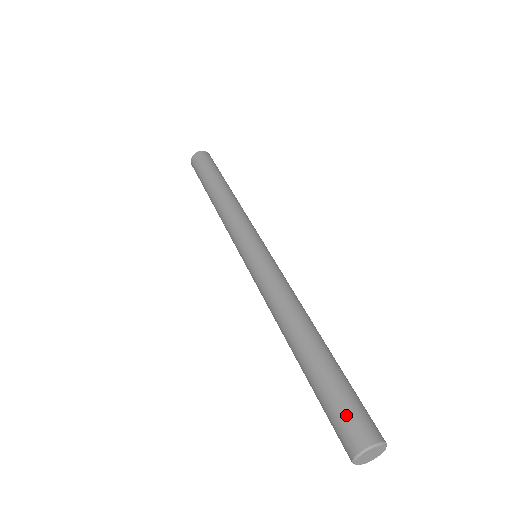
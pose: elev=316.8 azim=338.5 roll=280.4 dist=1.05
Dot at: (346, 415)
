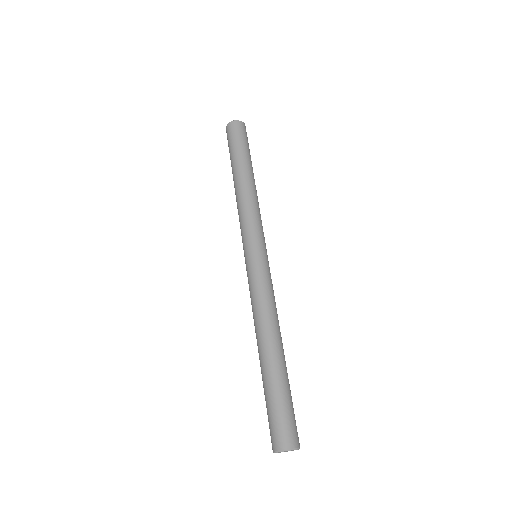
Dot at: (287, 421)
